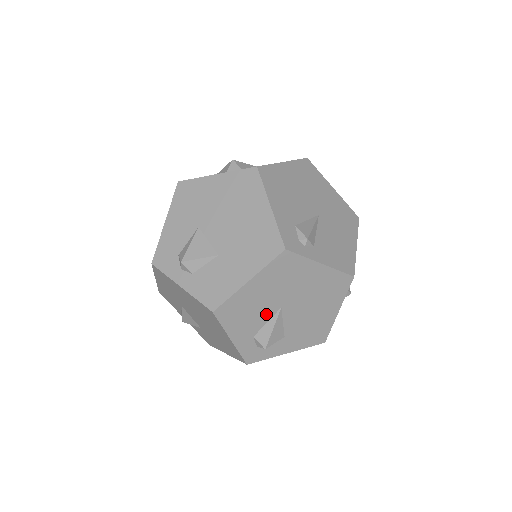
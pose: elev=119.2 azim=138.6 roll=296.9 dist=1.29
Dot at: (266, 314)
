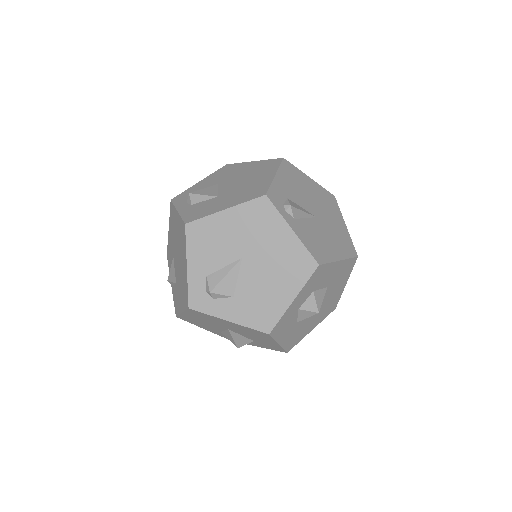
Dot at: (227, 257)
